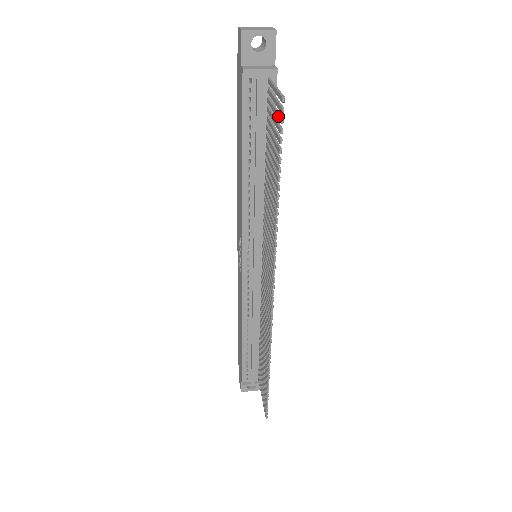
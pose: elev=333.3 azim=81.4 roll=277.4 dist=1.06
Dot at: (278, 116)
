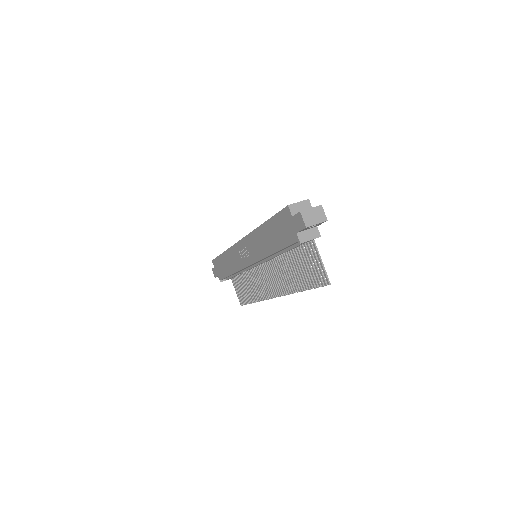
Dot at: (320, 278)
